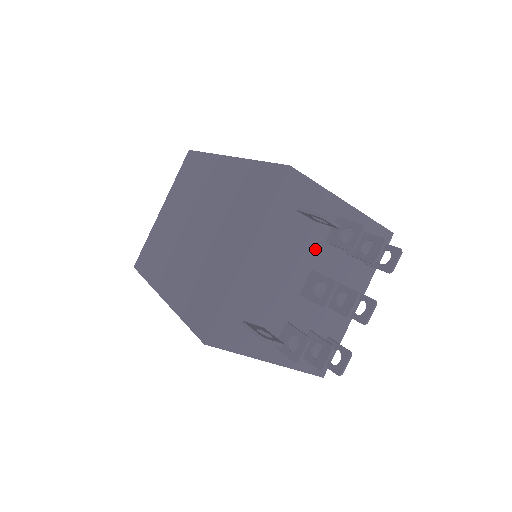
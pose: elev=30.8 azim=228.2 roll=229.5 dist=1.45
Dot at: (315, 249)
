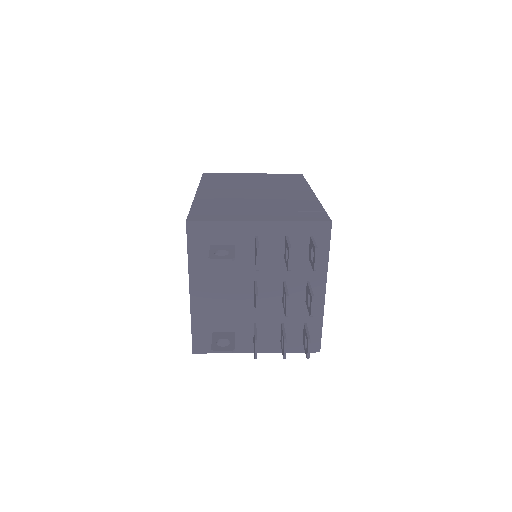
Dot at: (248, 266)
